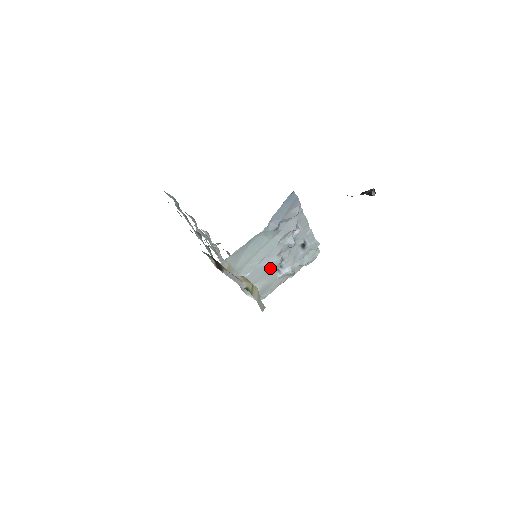
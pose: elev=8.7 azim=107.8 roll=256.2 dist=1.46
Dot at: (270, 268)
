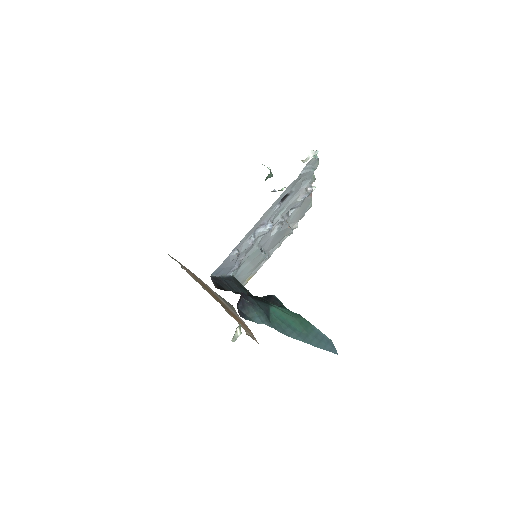
Dot at: (279, 234)
